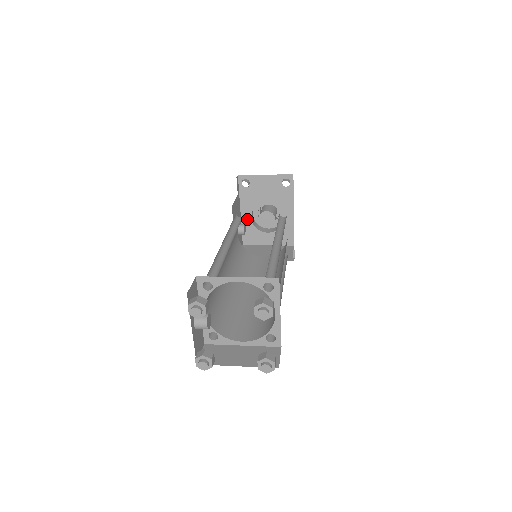
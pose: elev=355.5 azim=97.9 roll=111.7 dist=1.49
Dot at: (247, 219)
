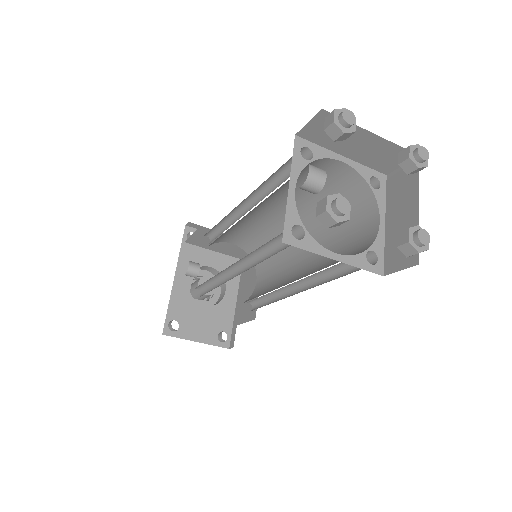
Dot at: (182, 281)
